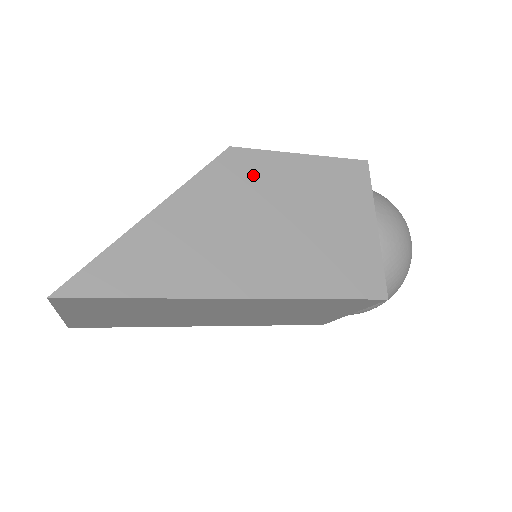
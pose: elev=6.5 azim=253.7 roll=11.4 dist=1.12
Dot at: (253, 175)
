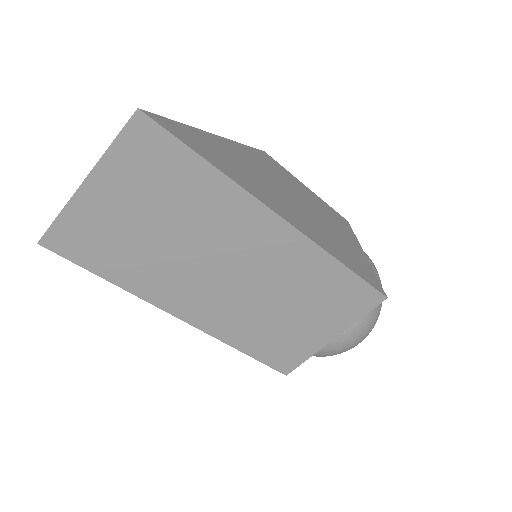
Dot at: (282, 174)
